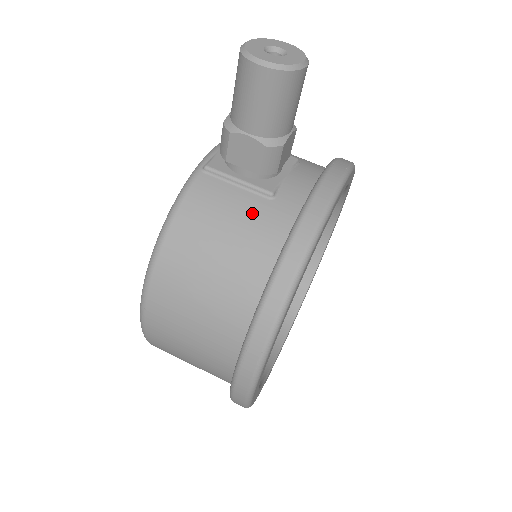
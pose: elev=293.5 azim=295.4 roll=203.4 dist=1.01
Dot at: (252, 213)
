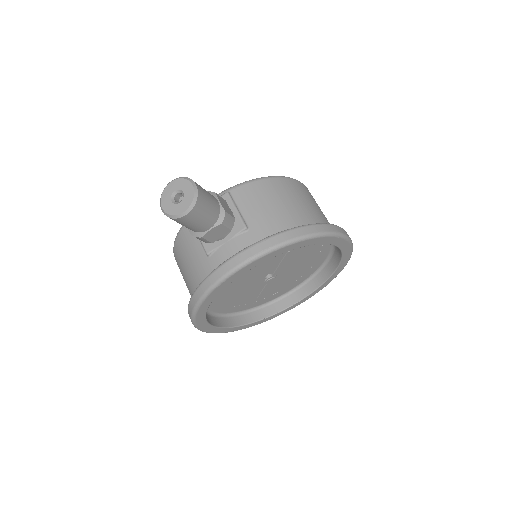
Dot at: (198, 260)
